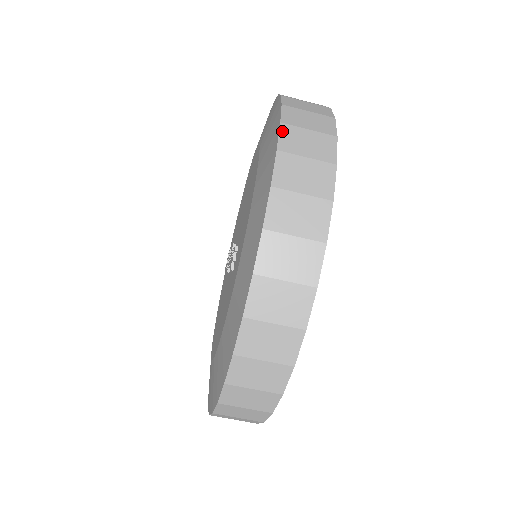
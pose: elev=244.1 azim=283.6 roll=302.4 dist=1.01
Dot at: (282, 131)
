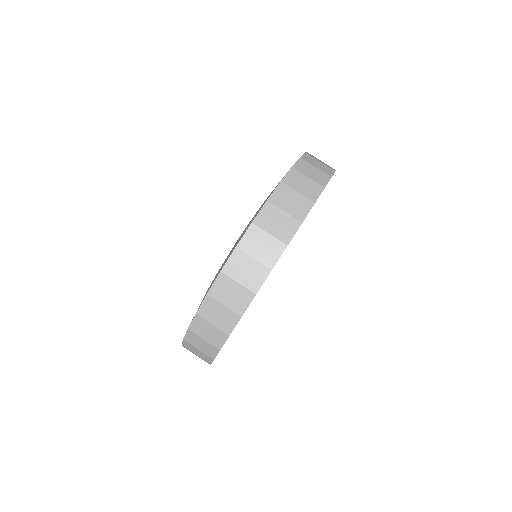
Dot at: occluded
